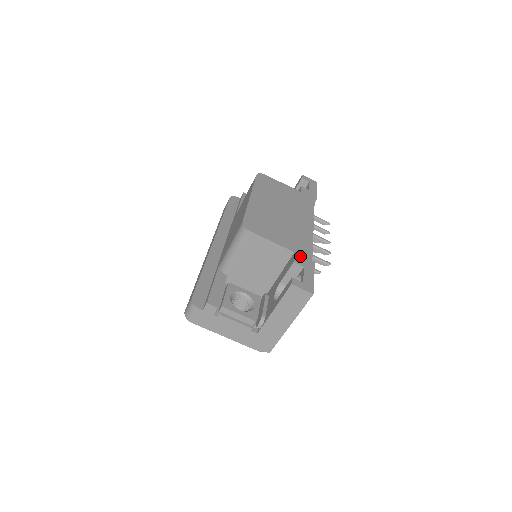
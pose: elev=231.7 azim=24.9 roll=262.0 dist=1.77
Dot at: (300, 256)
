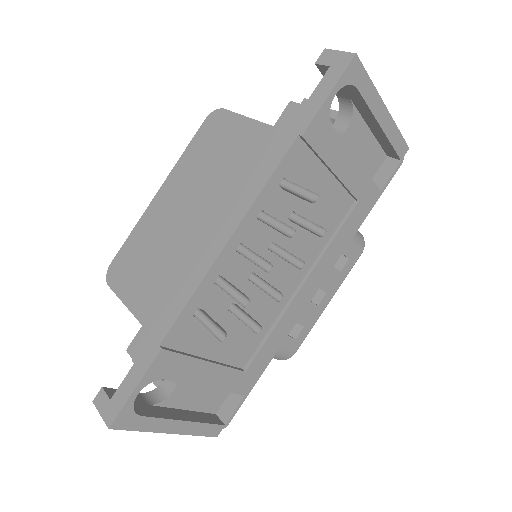
Dot at: (145, 335)
